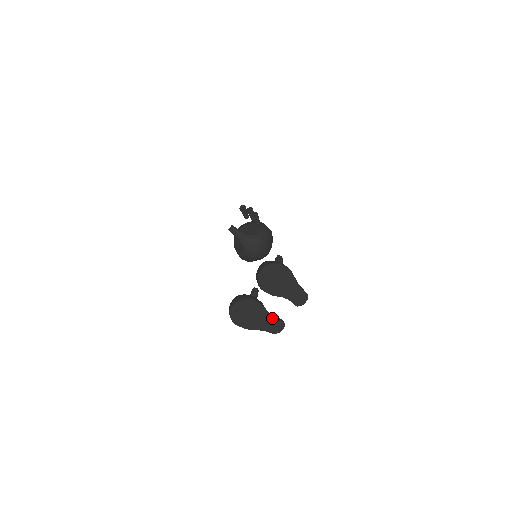
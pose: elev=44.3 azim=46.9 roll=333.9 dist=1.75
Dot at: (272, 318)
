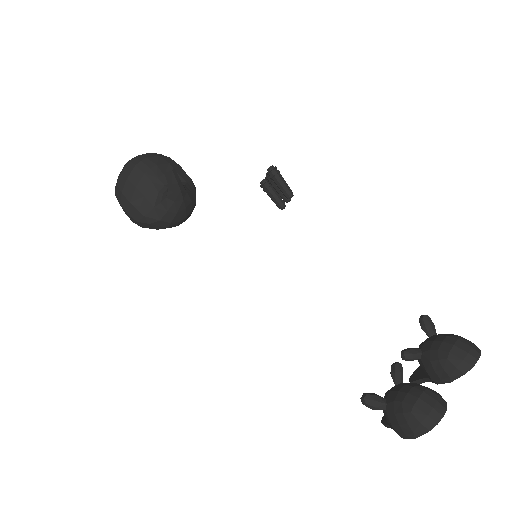
Dot at: occluded
